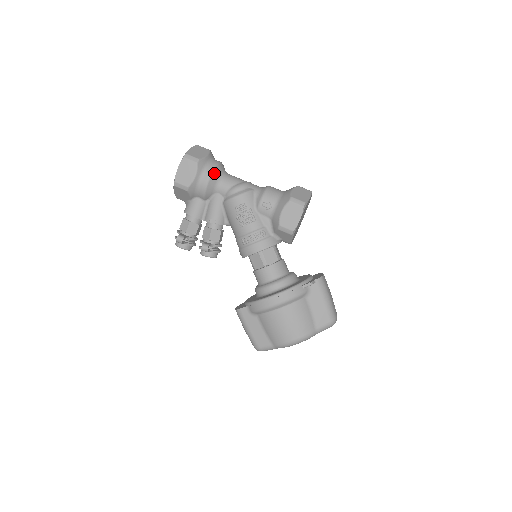
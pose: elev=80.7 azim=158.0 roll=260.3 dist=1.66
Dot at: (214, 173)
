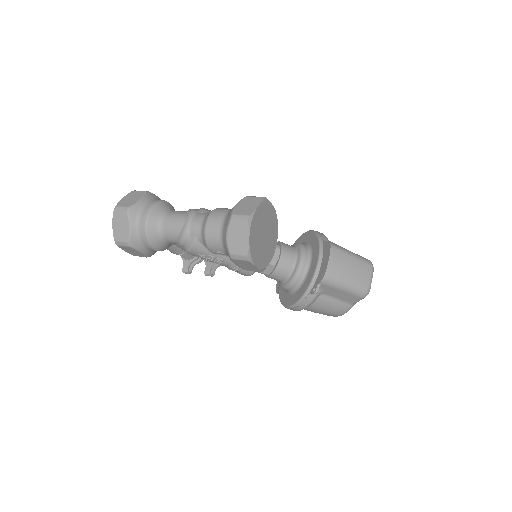
Dot at: (151, 241)
